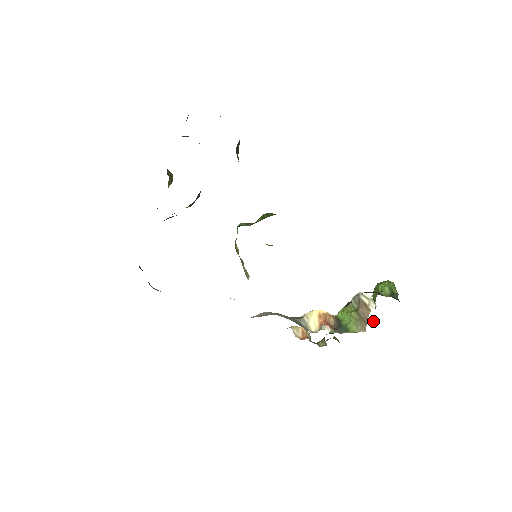
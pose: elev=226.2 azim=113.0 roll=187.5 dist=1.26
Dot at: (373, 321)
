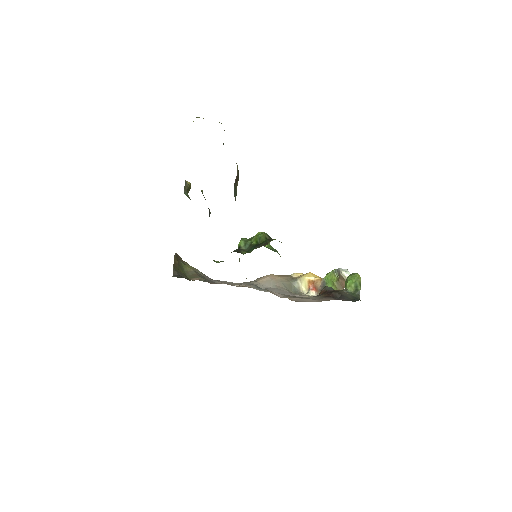
Dot at: occluded
